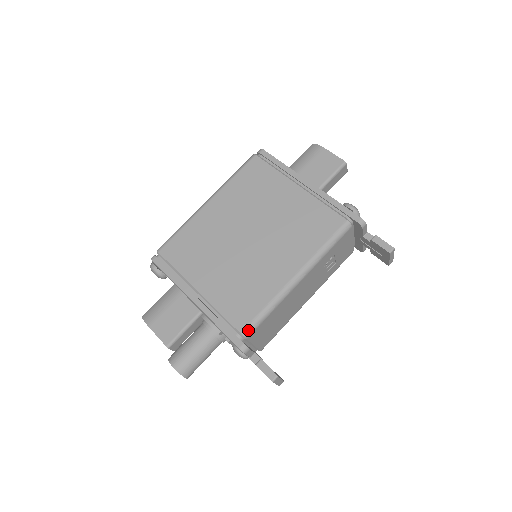
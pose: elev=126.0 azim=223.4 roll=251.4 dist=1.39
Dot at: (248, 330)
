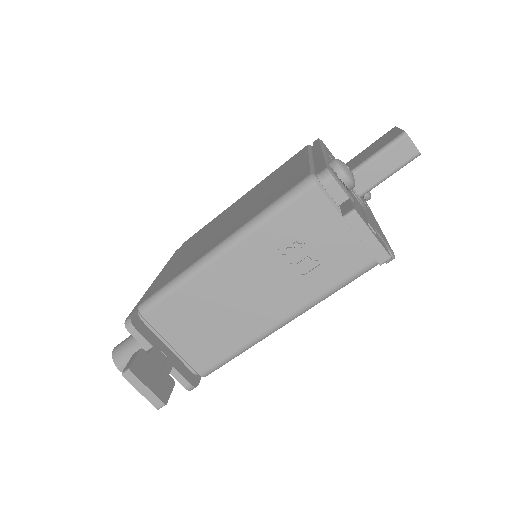
Dot at: (145, 303)
